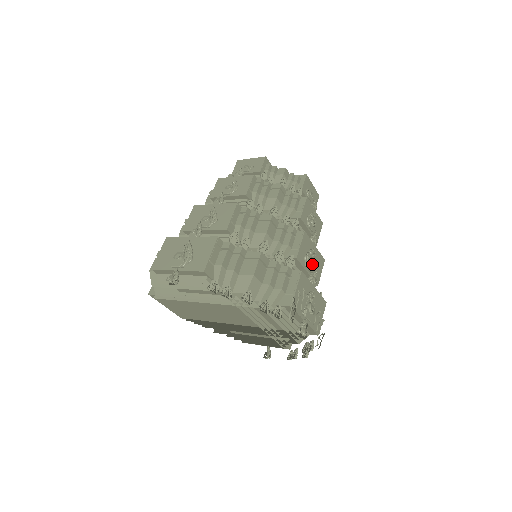
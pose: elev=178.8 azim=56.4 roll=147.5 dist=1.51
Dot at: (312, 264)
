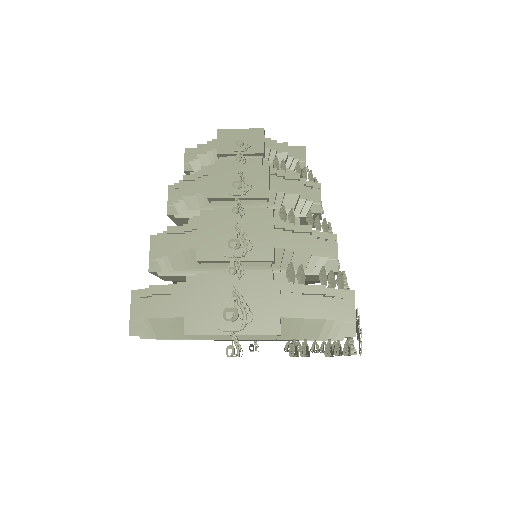
Dot at: occluded
